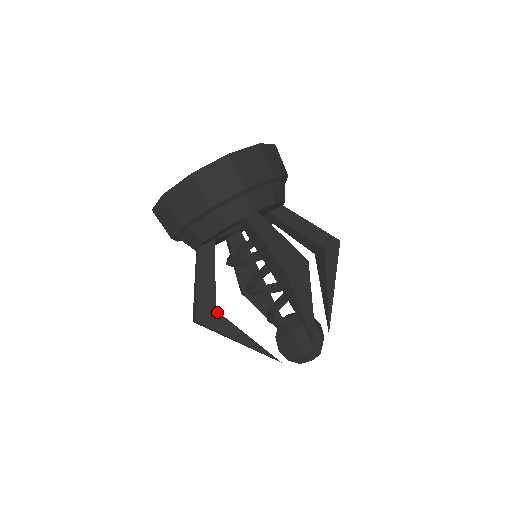
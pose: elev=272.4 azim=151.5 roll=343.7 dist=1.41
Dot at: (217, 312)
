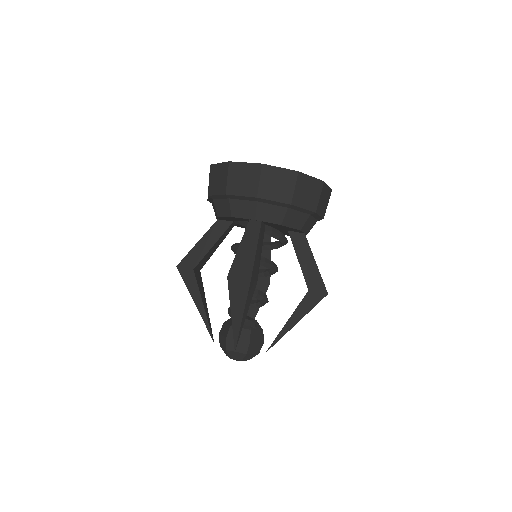
Dot at: (193, 272)
